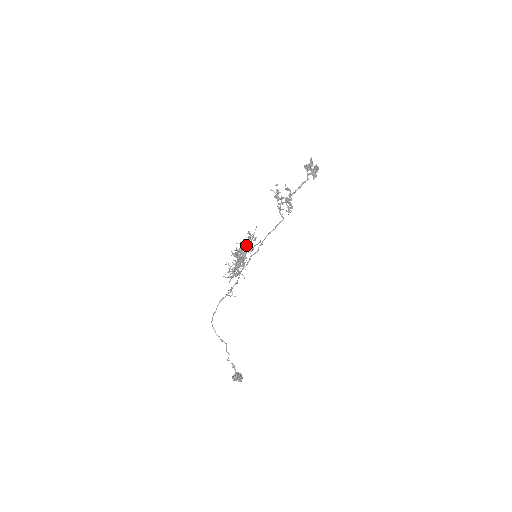
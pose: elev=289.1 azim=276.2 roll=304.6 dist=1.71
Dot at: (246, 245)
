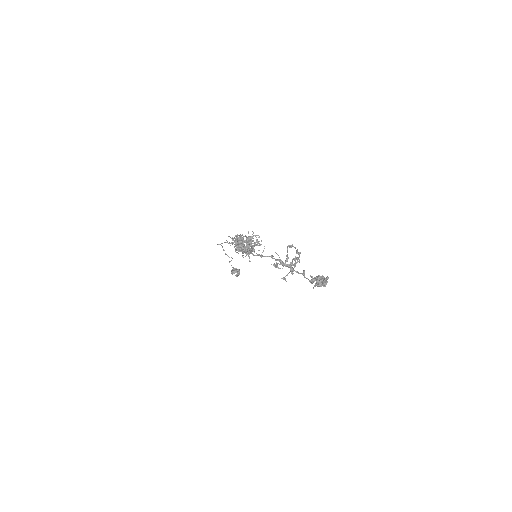
Dot at: (250, 242)
